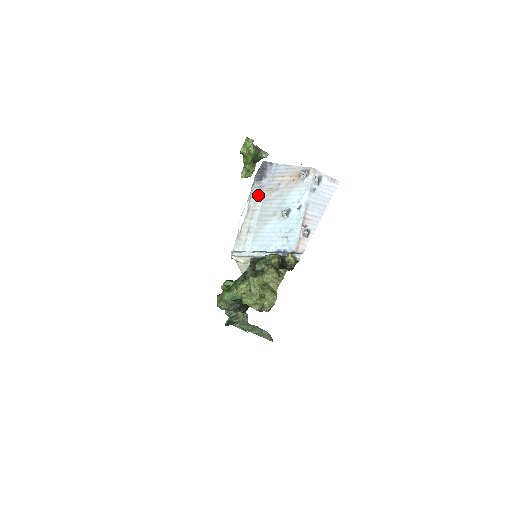
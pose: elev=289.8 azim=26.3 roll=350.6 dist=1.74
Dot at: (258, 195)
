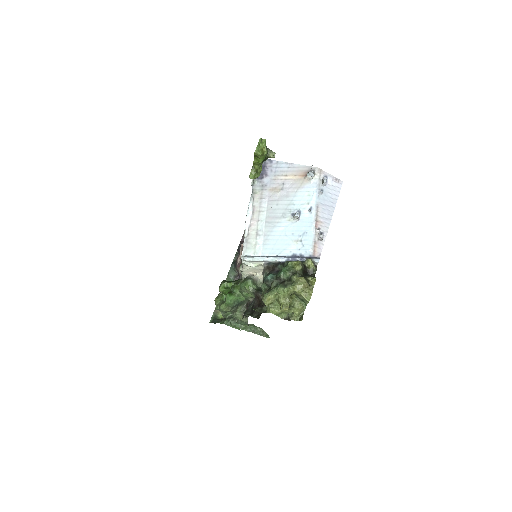
Dot at: (262, 195)
